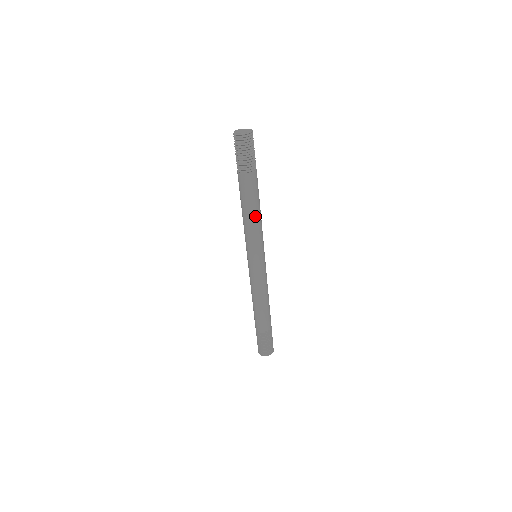
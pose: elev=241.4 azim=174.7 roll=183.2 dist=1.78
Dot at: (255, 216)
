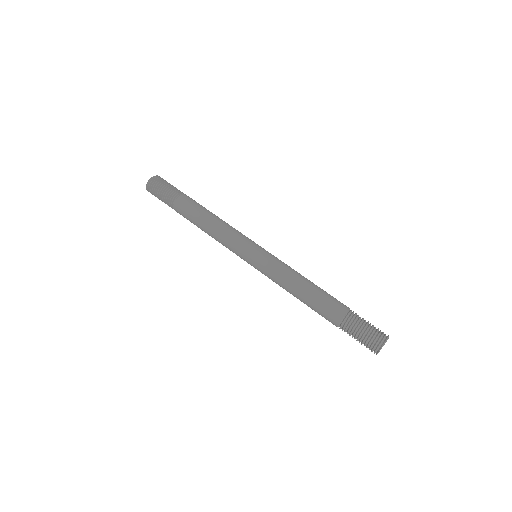
Dot at: occluded
